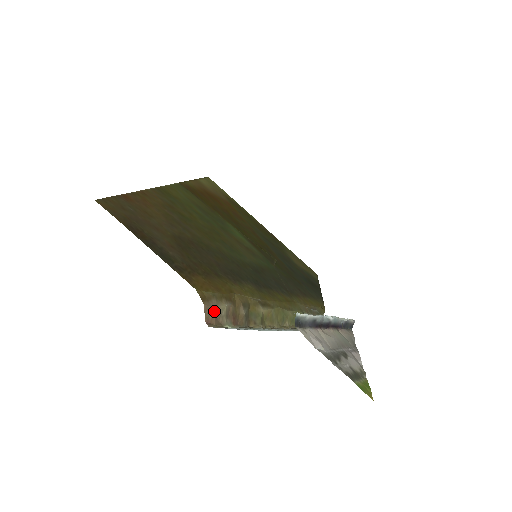
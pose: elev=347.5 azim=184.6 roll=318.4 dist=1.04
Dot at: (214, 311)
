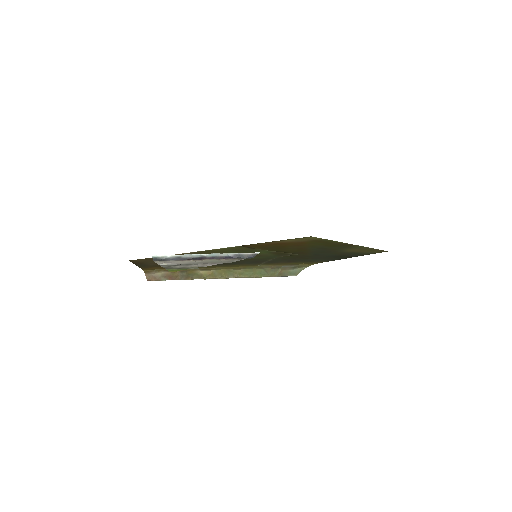
Dot at: (153, 276)
